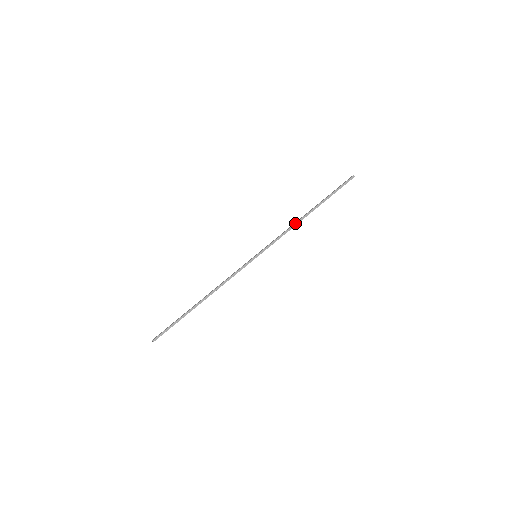
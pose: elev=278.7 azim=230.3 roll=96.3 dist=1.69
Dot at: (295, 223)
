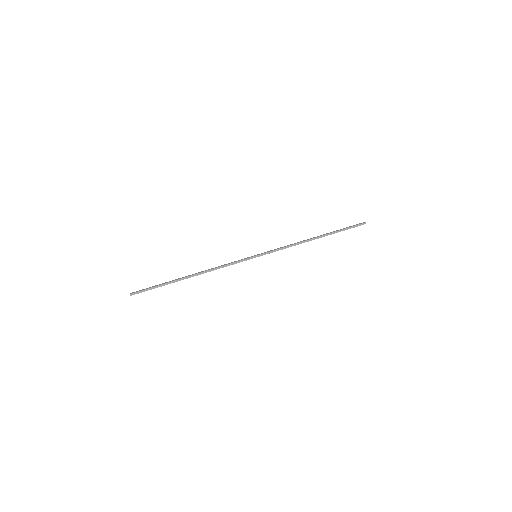
Dot at: (301, 242)
